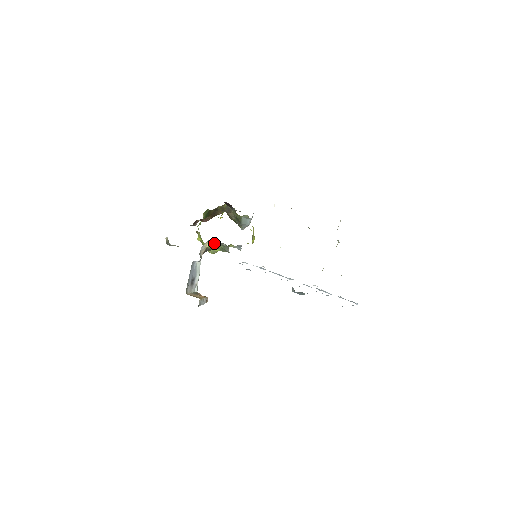
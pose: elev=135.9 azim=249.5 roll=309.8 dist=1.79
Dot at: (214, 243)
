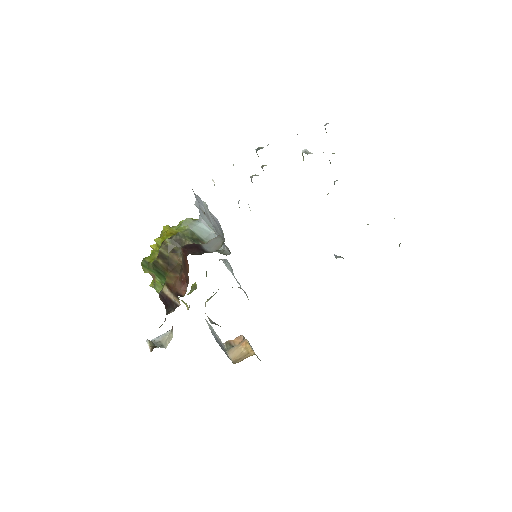
Dot at: occluded
